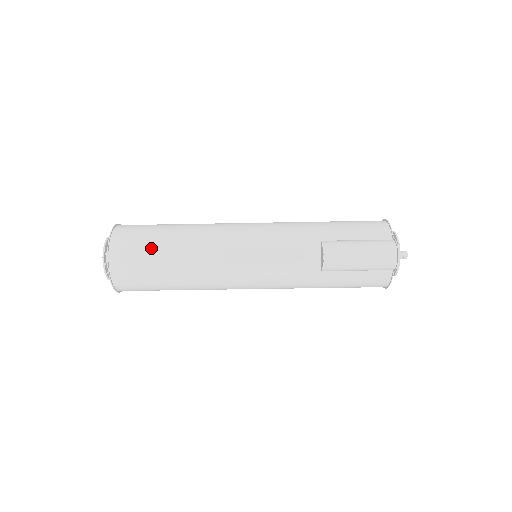
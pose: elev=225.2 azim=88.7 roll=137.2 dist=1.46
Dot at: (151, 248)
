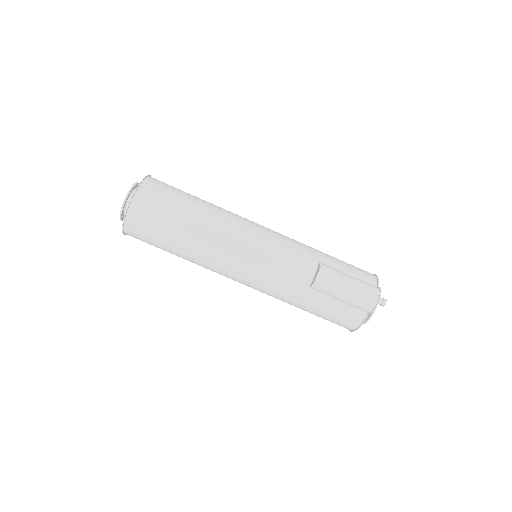
Dot at: (175, 203)
